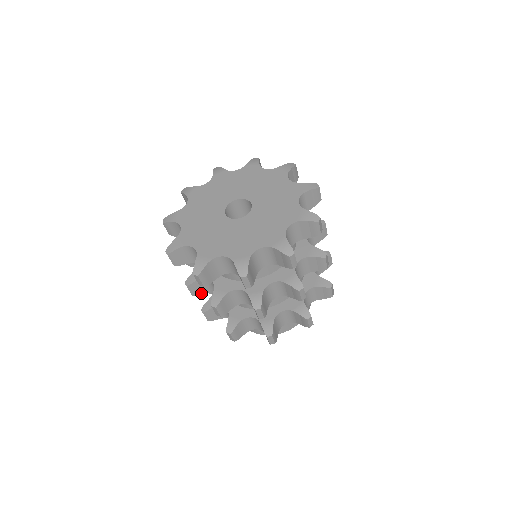
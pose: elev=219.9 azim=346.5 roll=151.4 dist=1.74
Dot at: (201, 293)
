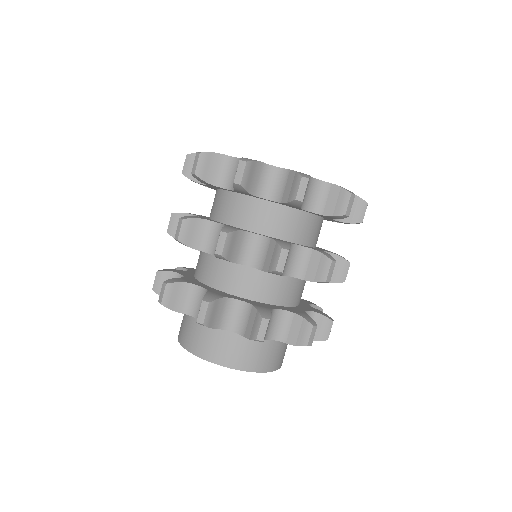
Dot at: (229, 258)
